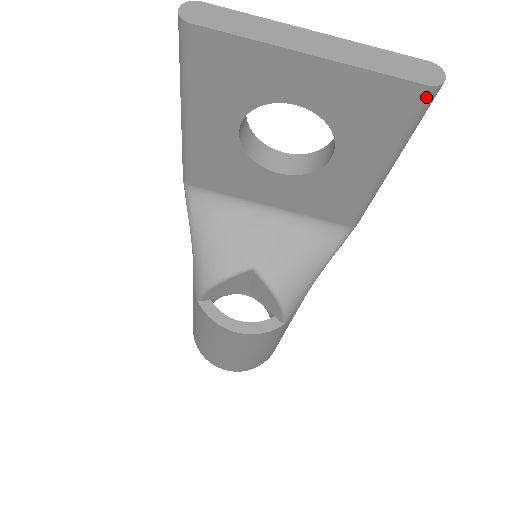
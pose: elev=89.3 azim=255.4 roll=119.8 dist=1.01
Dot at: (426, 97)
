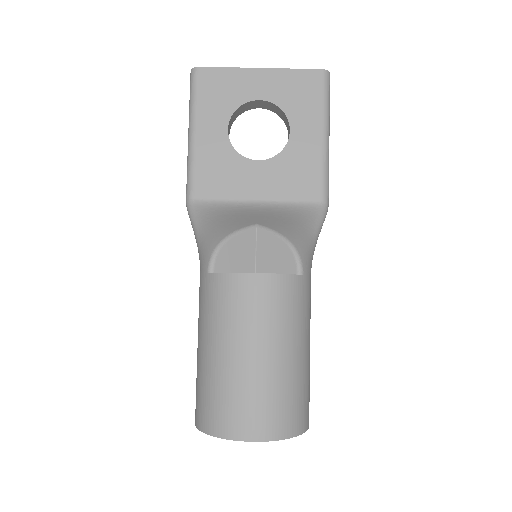
Dot at: (324, 77)
